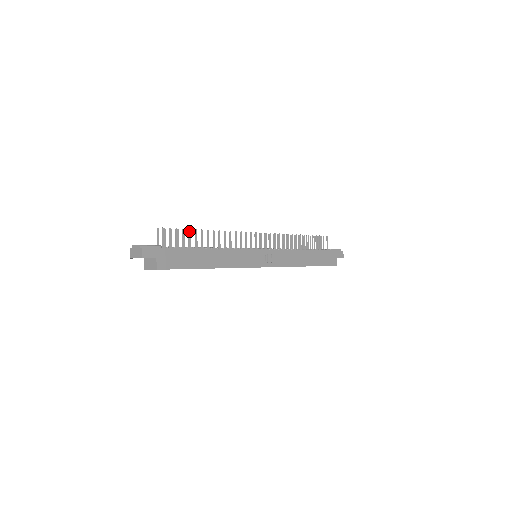
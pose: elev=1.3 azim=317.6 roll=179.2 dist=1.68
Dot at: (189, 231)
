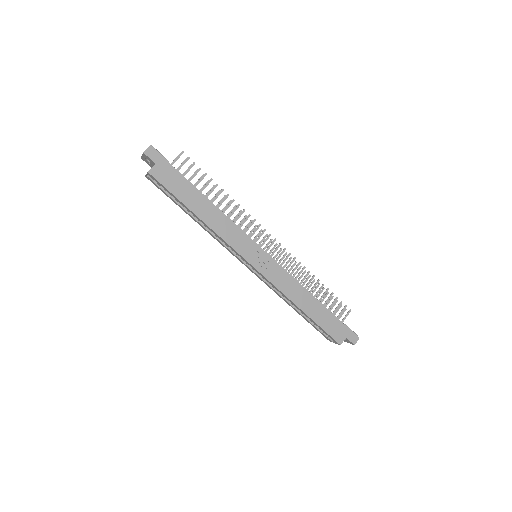
Dot at: (205, 175)
